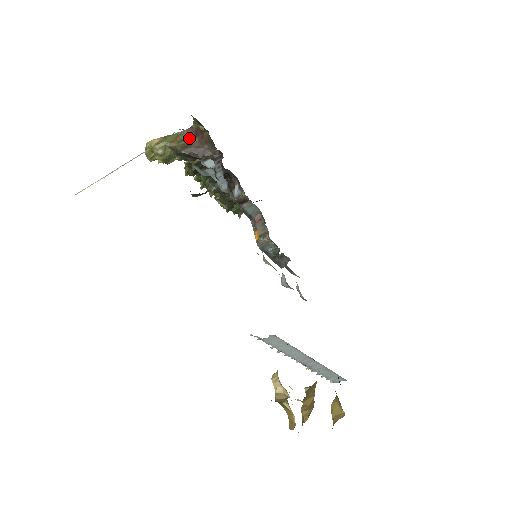
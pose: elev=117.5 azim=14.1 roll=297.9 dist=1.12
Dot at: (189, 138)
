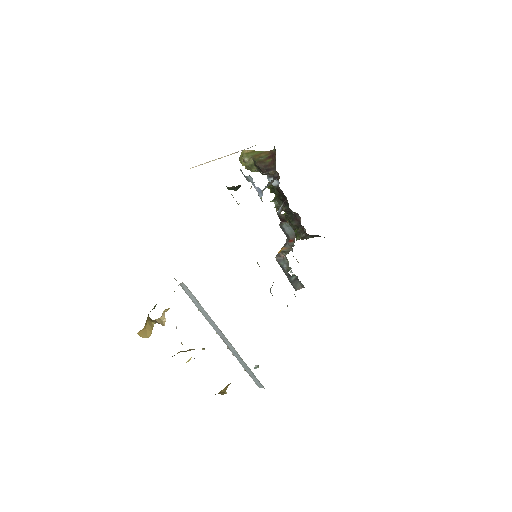
Dot at: (267, 157)
